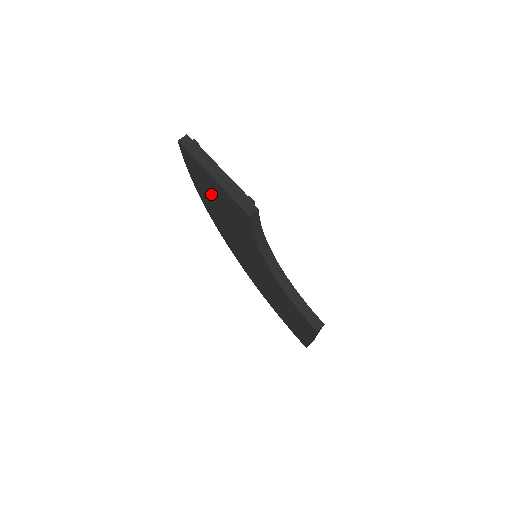
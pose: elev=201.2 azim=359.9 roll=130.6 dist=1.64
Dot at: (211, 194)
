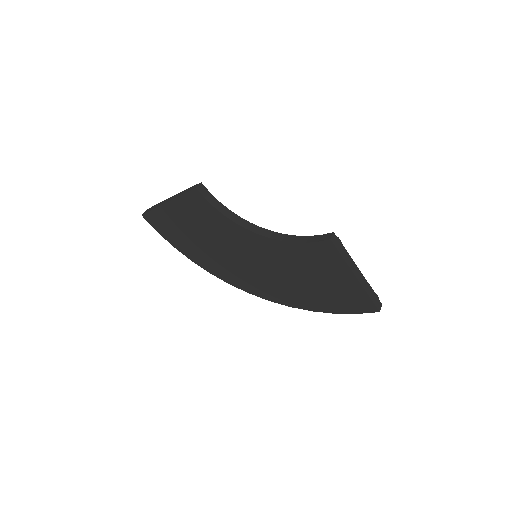
Dot at: (186, 232)
